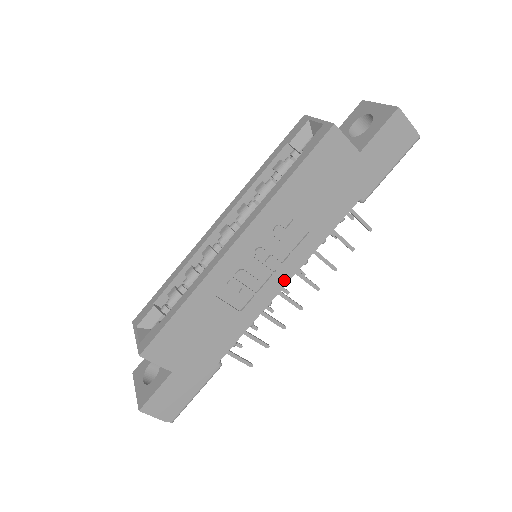
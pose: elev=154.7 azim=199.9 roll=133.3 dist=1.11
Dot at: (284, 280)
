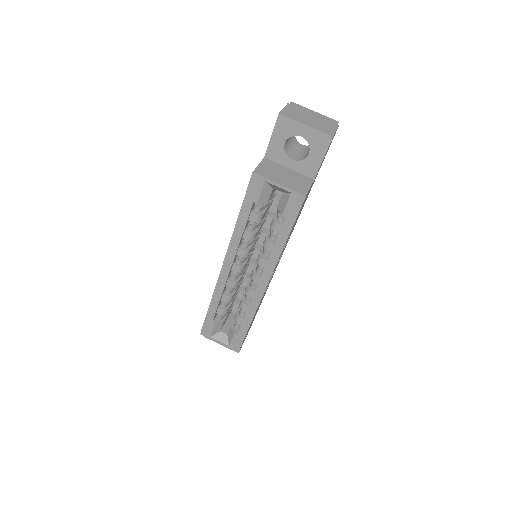
Dot at: (282, 254)
